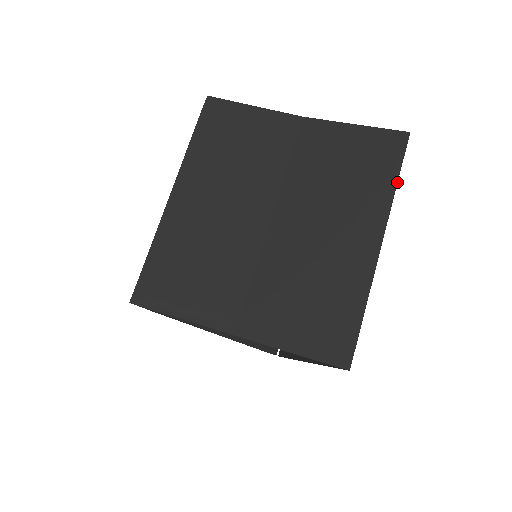
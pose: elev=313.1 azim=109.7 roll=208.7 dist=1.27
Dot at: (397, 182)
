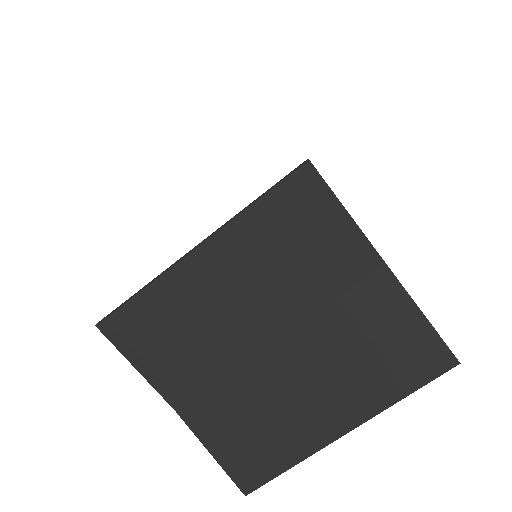
Dot at: occluded
